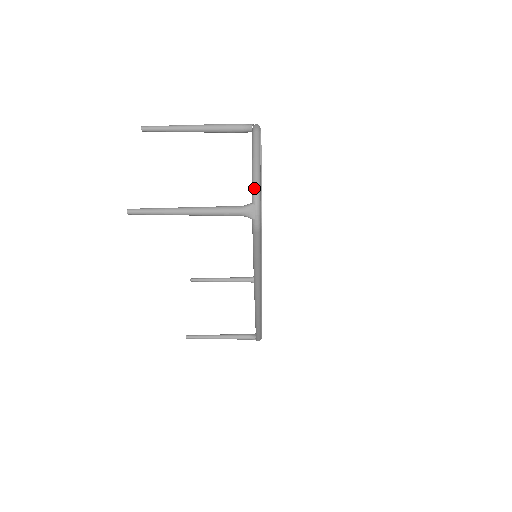
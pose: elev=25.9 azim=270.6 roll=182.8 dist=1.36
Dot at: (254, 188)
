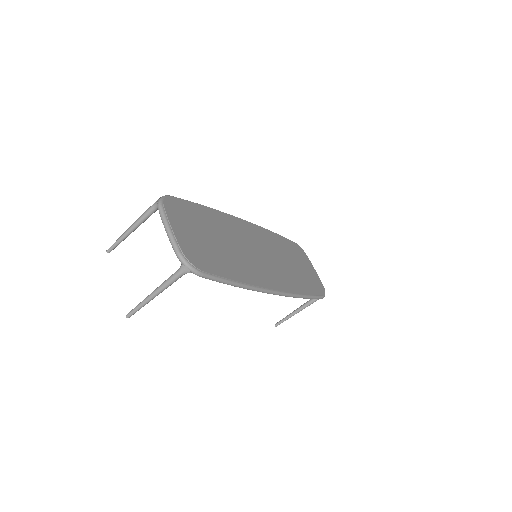
Dot at: occluded
